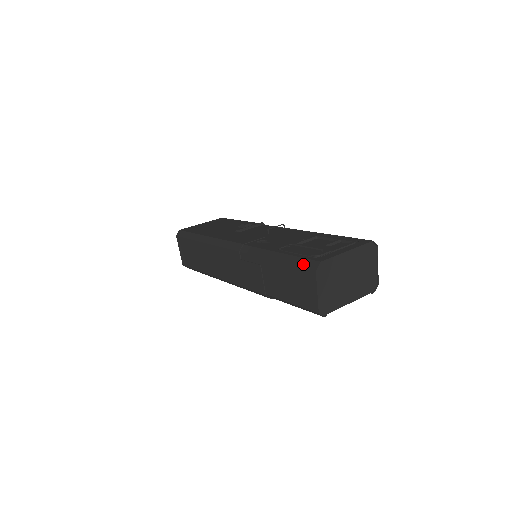
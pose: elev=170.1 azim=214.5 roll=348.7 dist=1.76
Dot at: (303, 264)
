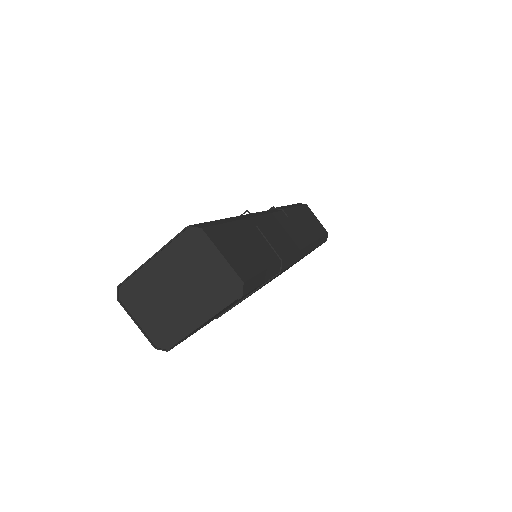
Dot at: occluded
